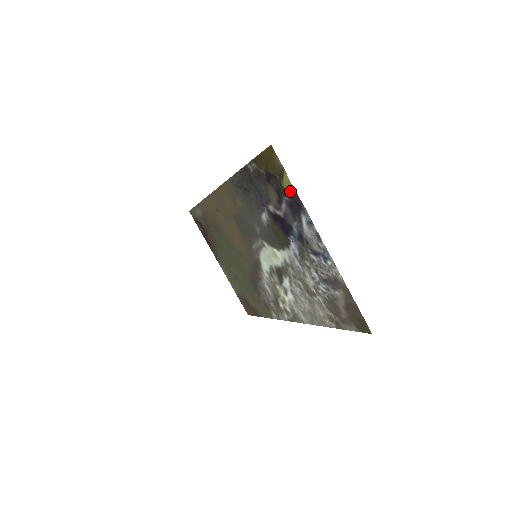
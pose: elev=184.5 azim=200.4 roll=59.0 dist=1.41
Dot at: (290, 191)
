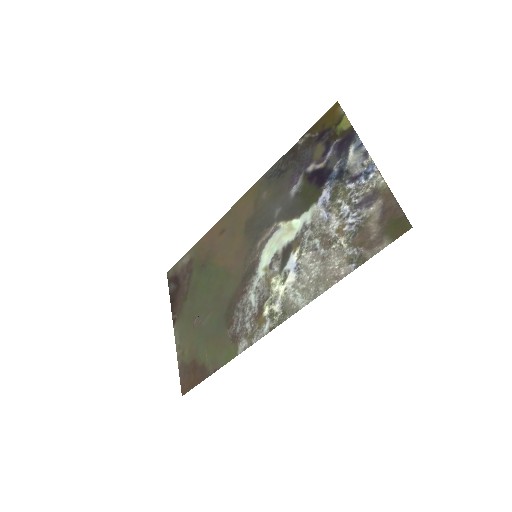
Dot at: (346, 127)
